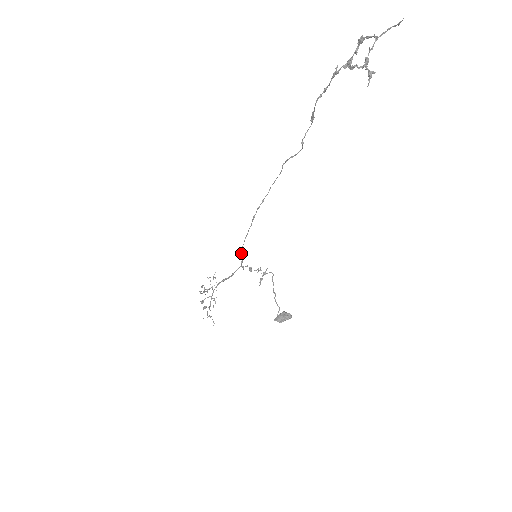
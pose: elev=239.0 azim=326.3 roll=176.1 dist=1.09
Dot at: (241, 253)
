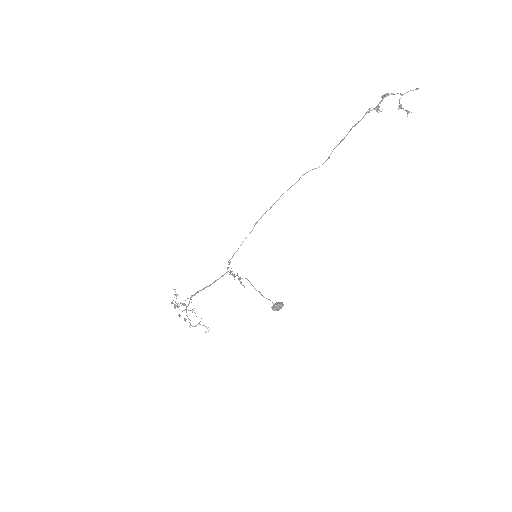
Dot at: occluded
